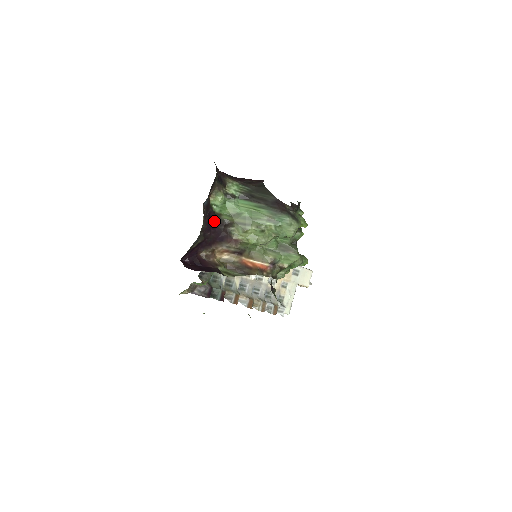
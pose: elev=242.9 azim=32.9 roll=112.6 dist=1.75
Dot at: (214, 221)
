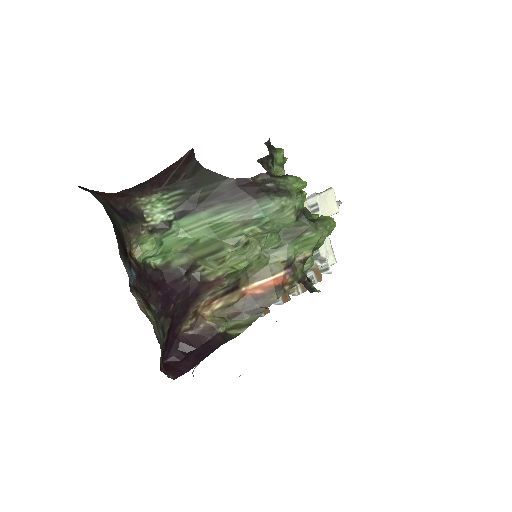
Dot at: (166, 282)
